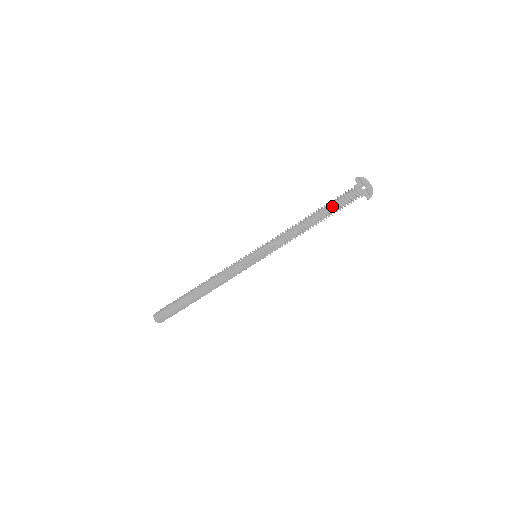
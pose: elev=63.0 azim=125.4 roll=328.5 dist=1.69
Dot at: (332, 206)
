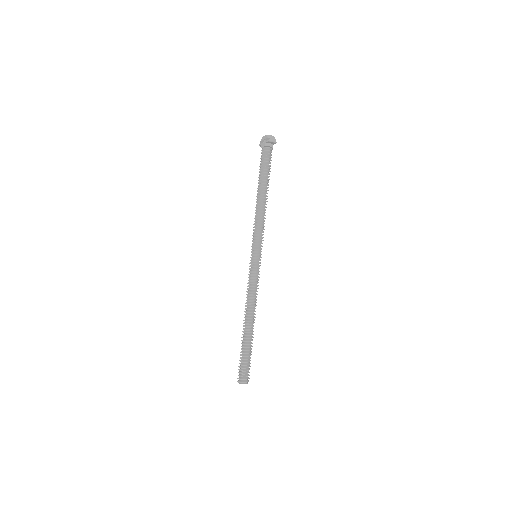
Dot at: (260, 171)
